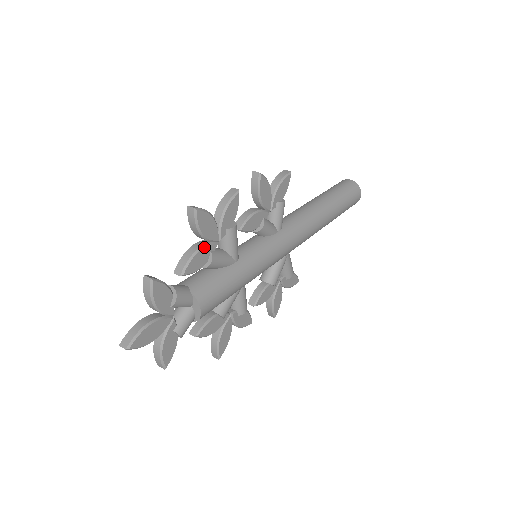
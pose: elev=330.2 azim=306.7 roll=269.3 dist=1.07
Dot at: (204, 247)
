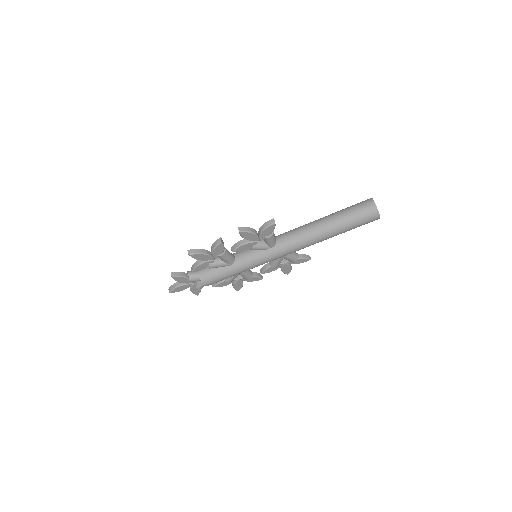
Dot at: (203, 263)
